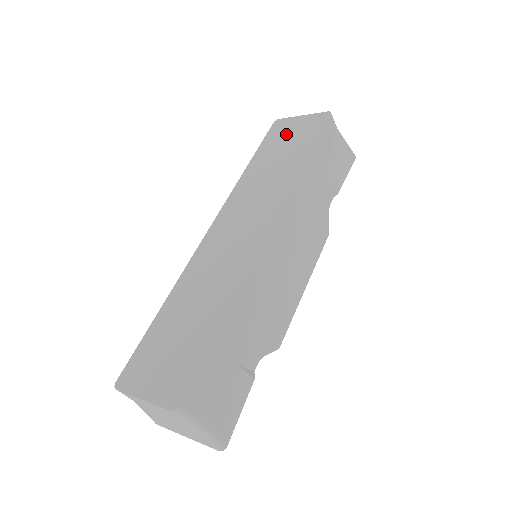
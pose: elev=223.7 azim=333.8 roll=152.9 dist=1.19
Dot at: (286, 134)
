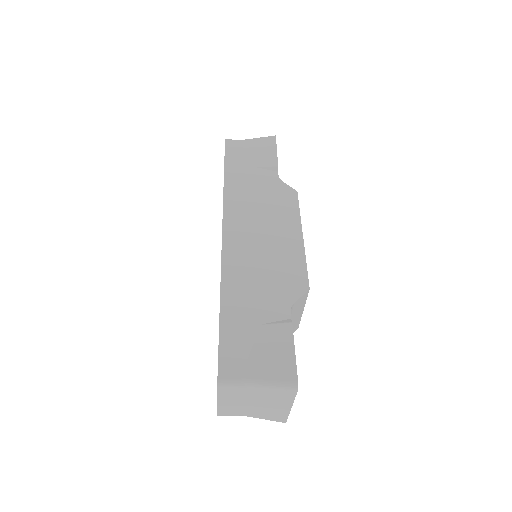
Dot at: occluded
